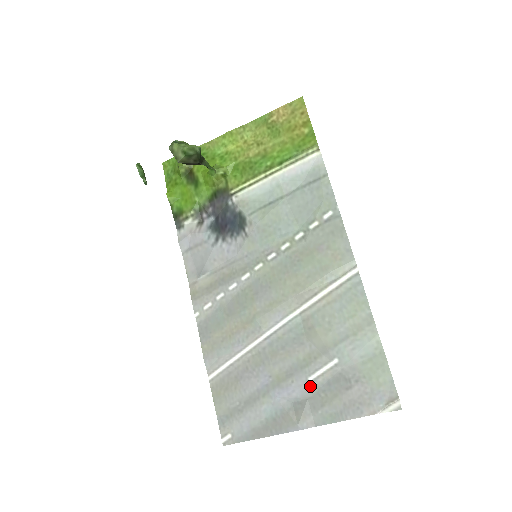
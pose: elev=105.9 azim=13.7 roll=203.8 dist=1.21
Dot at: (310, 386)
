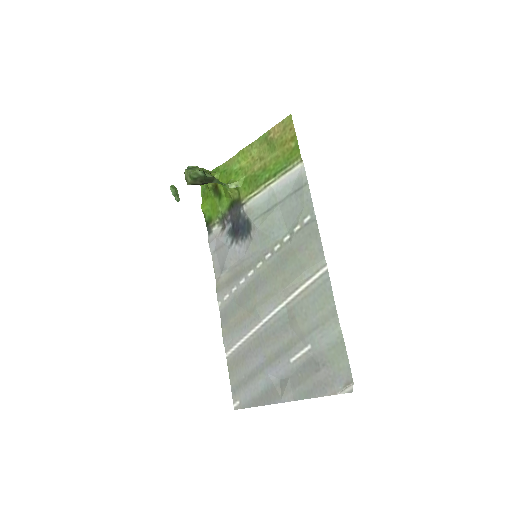
Dot at: (291, 367)
